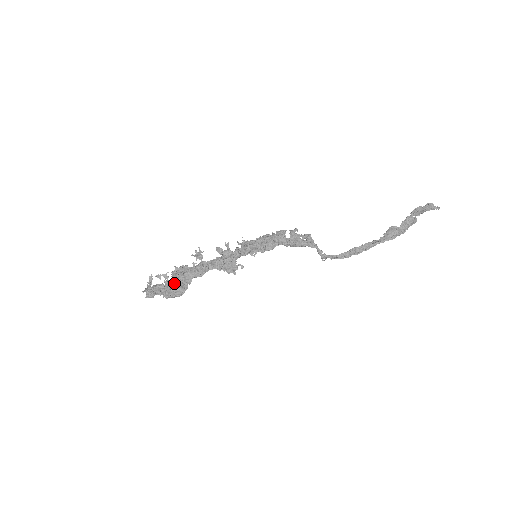
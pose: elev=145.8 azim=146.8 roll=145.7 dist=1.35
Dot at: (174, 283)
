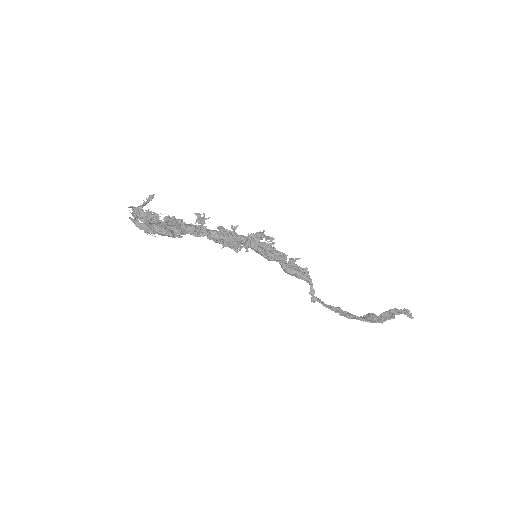
Dot at: (167, 223)
